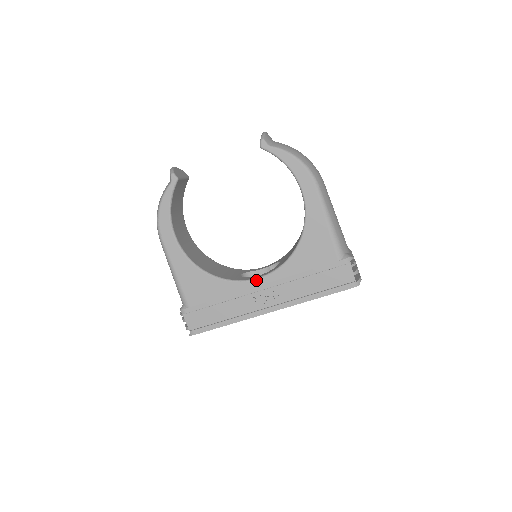
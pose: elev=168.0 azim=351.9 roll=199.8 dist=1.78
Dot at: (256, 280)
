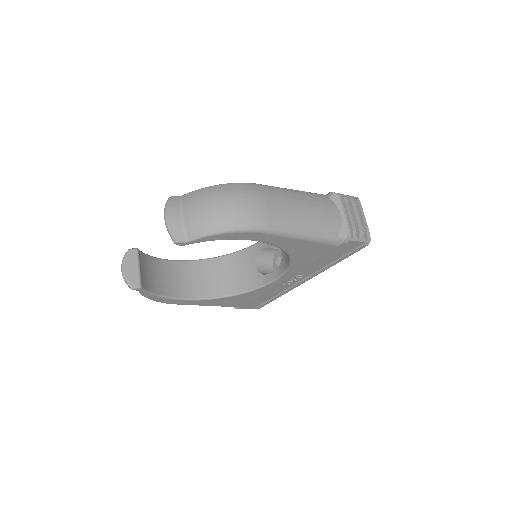
Dot at: (275, 282)
